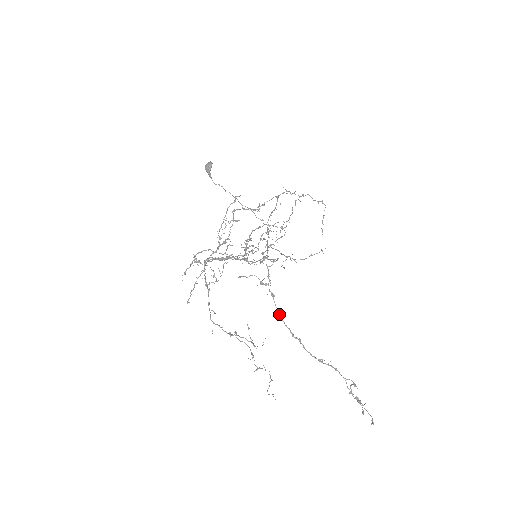
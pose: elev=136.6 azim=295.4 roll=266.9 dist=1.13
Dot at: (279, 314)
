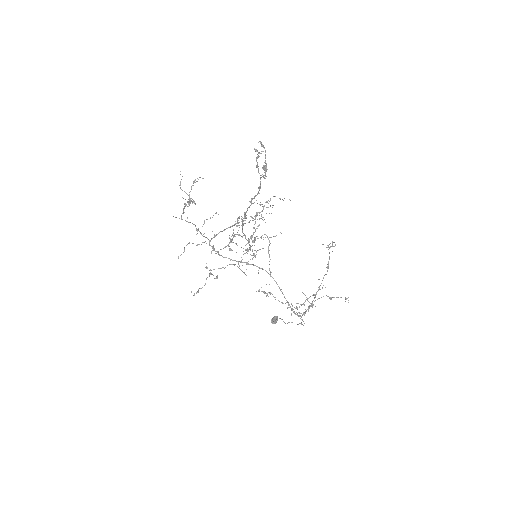
Dot at: occluded
